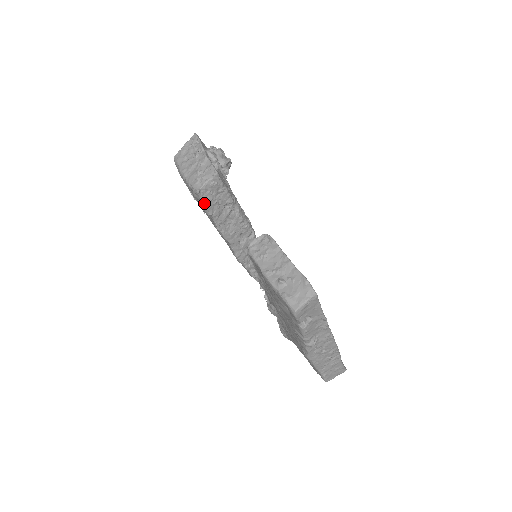
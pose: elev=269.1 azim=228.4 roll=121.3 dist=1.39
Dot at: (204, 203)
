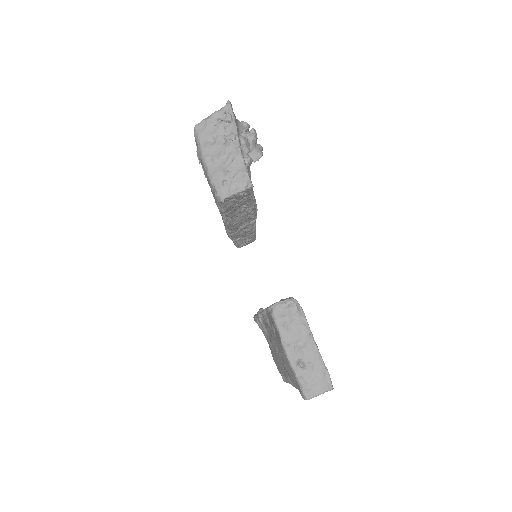
Dot at: (223, 208)
